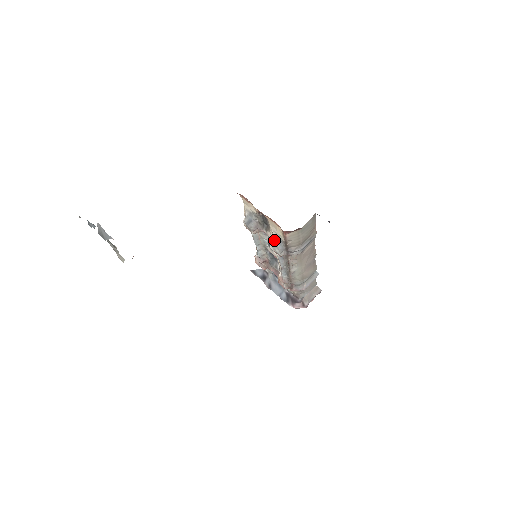
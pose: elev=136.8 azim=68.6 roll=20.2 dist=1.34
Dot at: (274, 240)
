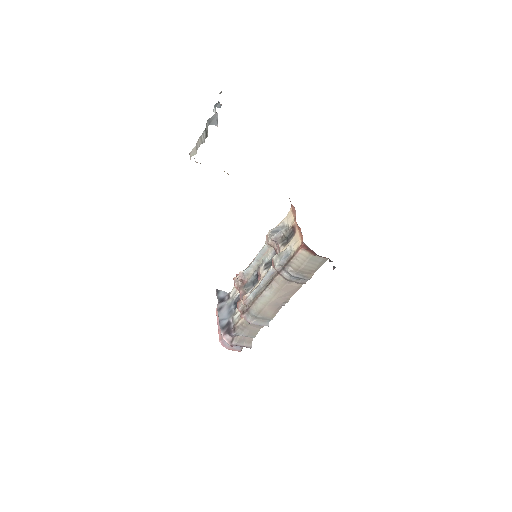
Dot at: (283, 252)
